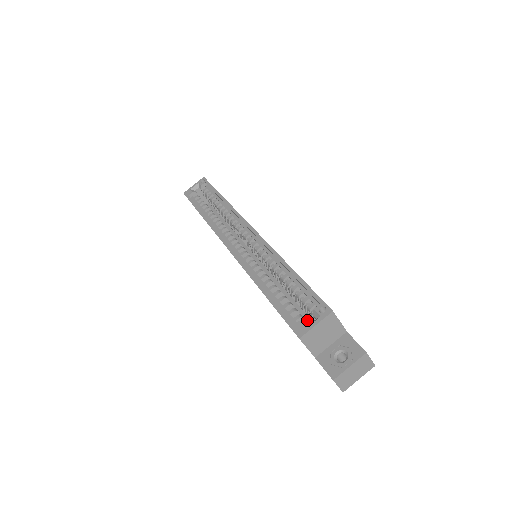
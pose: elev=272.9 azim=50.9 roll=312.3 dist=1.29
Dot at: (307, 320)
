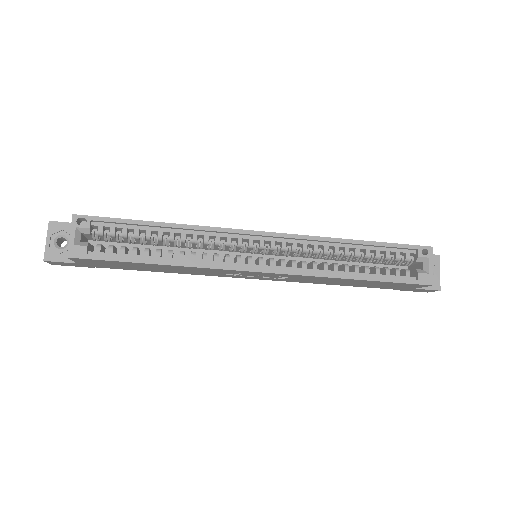
Dot at: occluded
